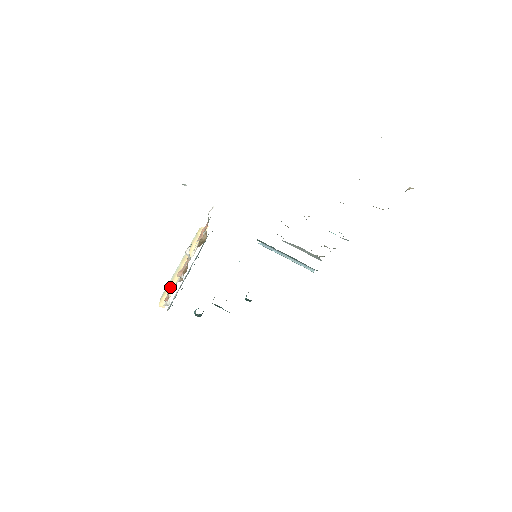
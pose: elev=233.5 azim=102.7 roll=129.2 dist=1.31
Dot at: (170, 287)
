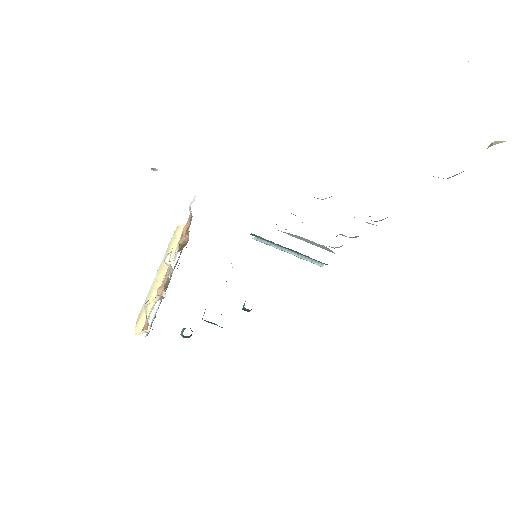
Dot at: occluded
